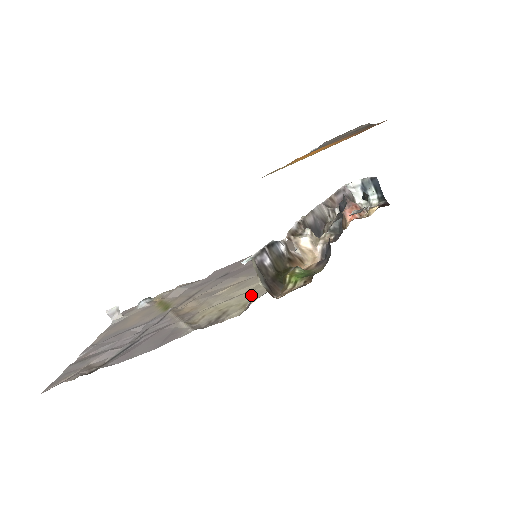
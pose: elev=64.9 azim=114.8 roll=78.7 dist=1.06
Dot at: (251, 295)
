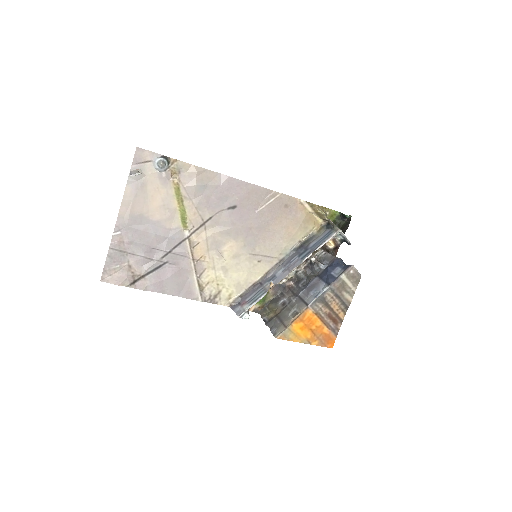
Dot at: (236, 286)
